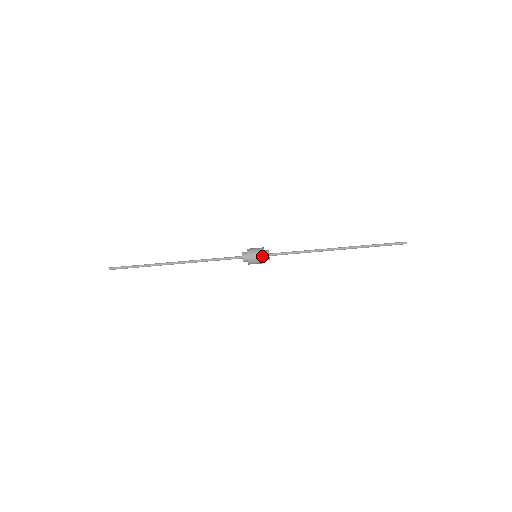
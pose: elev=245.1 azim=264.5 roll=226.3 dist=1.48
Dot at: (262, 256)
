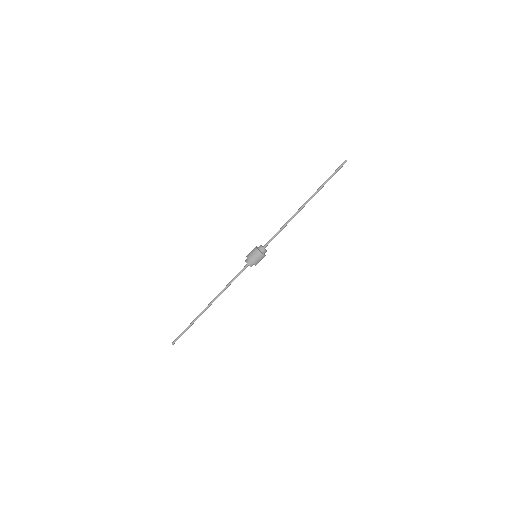
Dot at: (255, 249)
